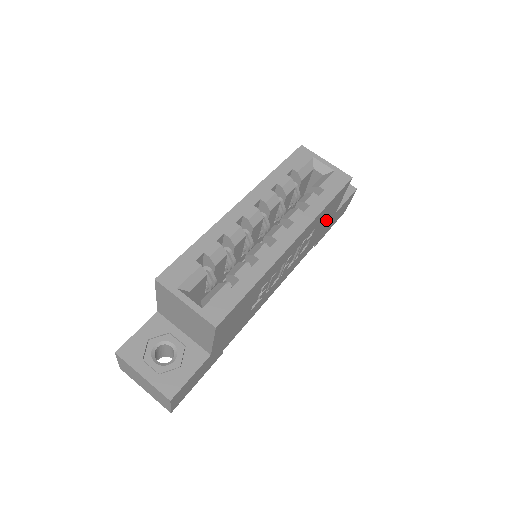
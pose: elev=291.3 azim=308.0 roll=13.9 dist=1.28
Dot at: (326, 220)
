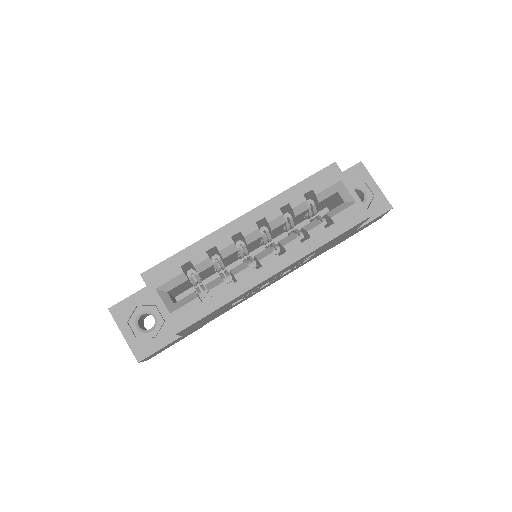
Dot at: (338, 240)
